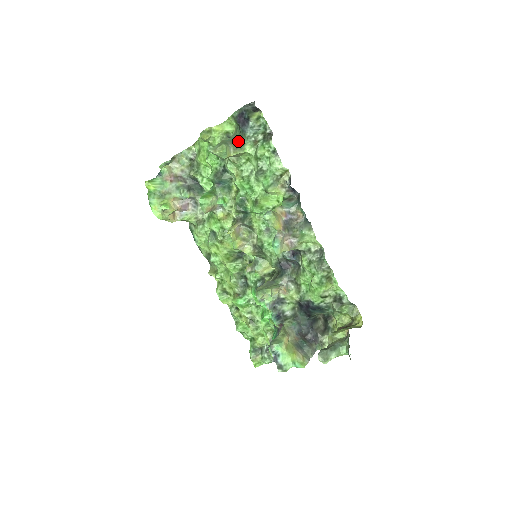
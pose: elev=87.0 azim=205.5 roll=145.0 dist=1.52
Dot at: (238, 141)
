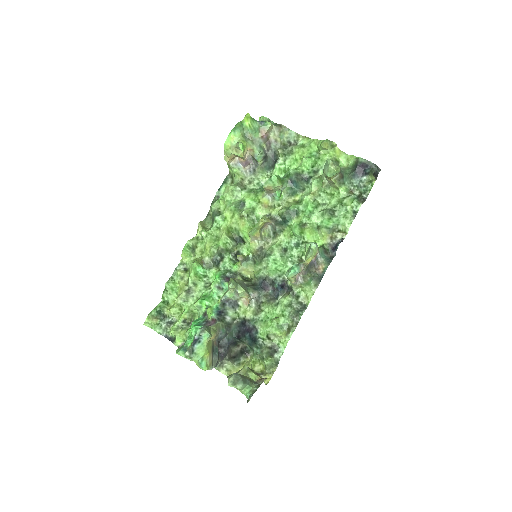
Dot at: (343, 177)
